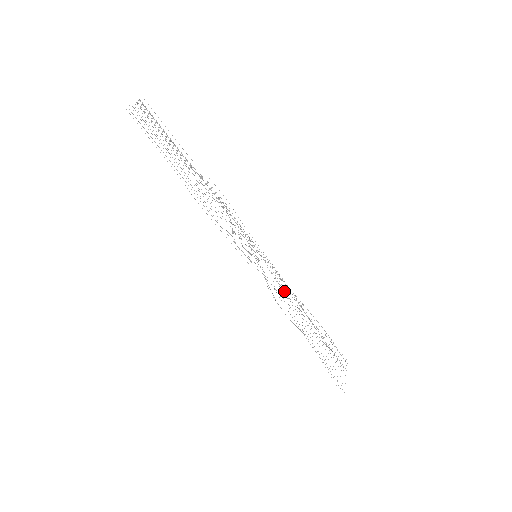
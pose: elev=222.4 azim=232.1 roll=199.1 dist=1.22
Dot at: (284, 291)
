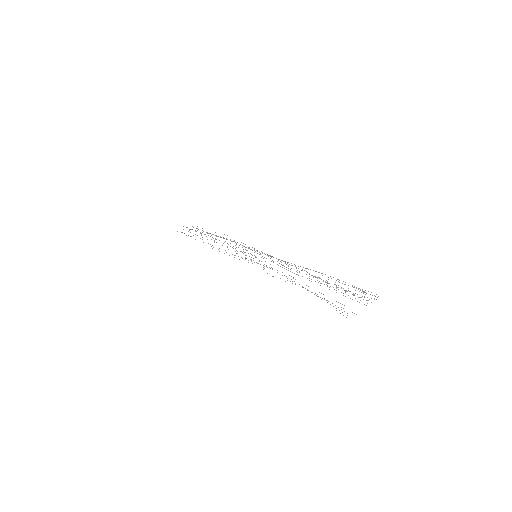
Dot at: (286, 267)
